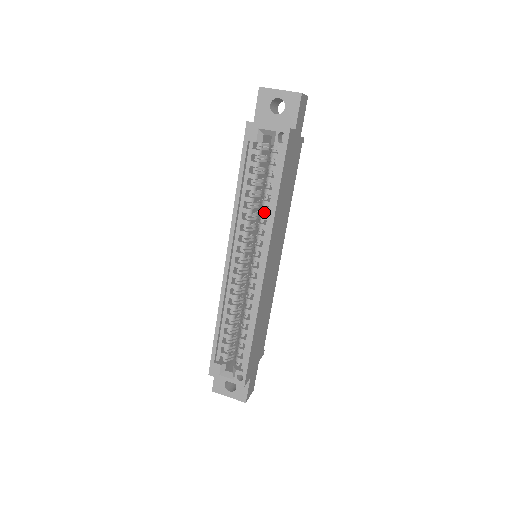
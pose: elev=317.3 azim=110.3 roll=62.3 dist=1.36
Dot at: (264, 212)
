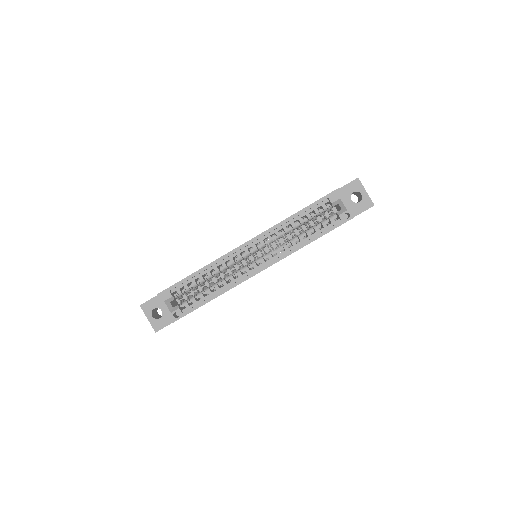
Dot at: occluded
